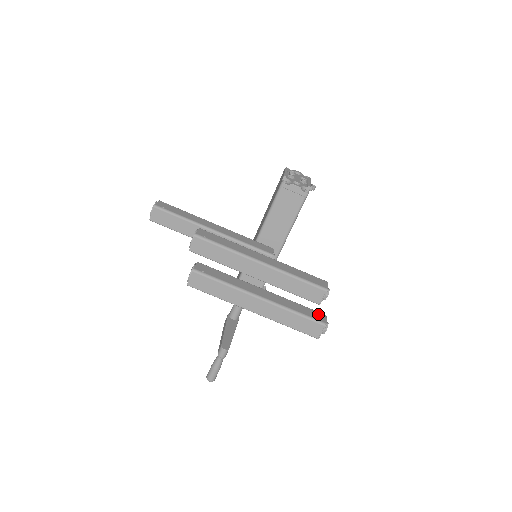
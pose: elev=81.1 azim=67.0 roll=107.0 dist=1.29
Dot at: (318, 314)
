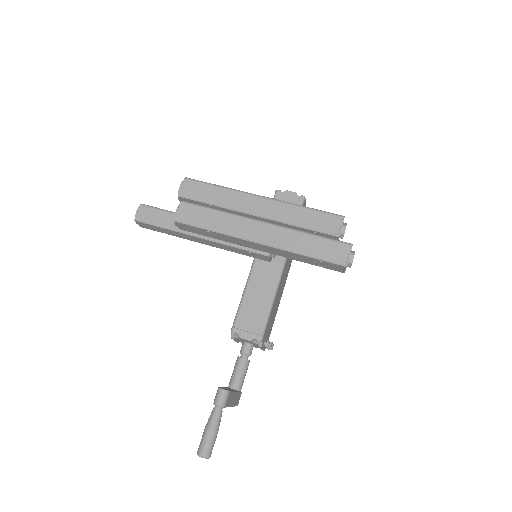
Dot at: occluded
